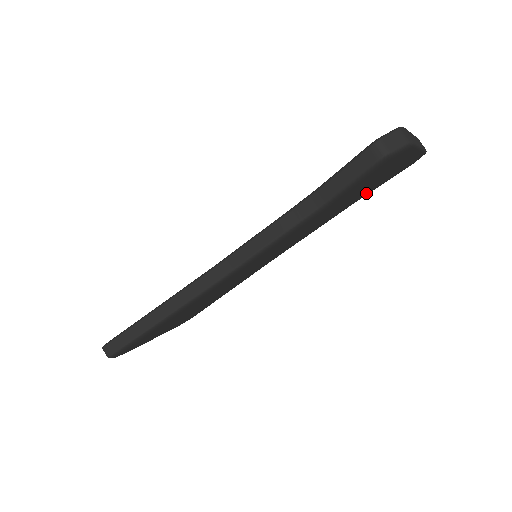
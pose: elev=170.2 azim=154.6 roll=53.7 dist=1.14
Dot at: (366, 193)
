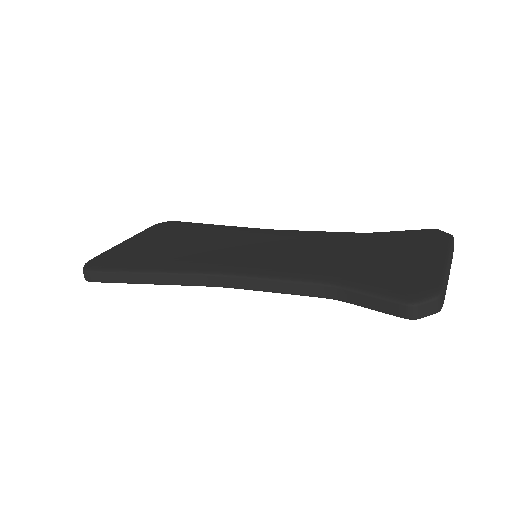
Dot at: occluded
